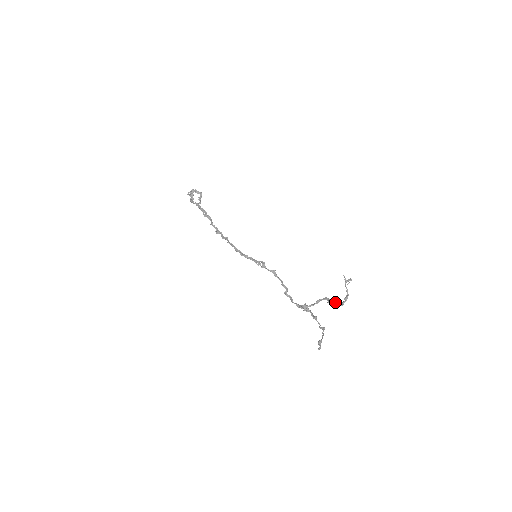
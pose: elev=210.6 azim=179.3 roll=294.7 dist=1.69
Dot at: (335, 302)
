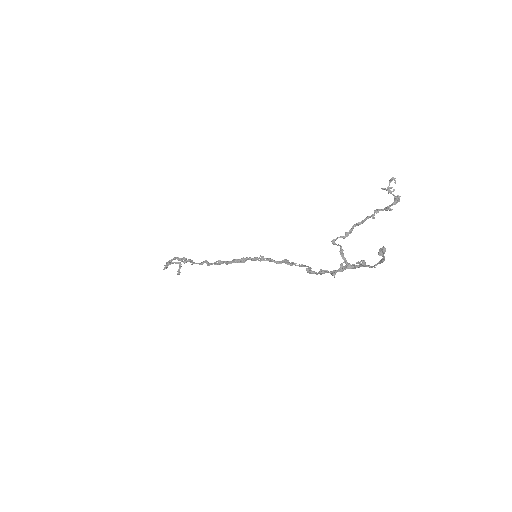
Dot at: occluded
